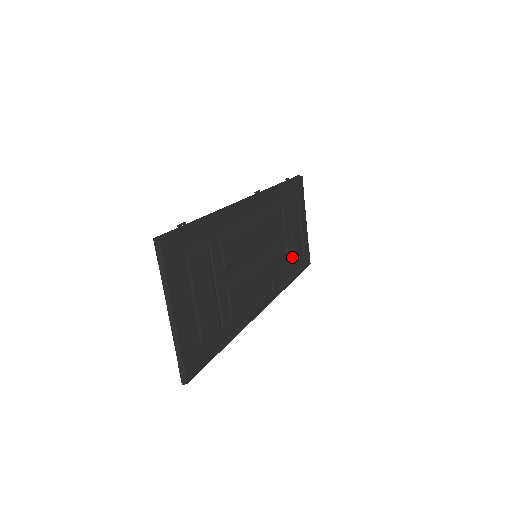
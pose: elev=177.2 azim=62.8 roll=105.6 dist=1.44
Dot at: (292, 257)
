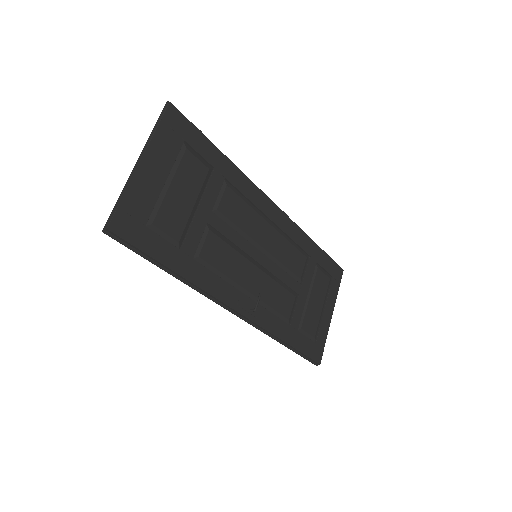
Dot at: (299, 320)
